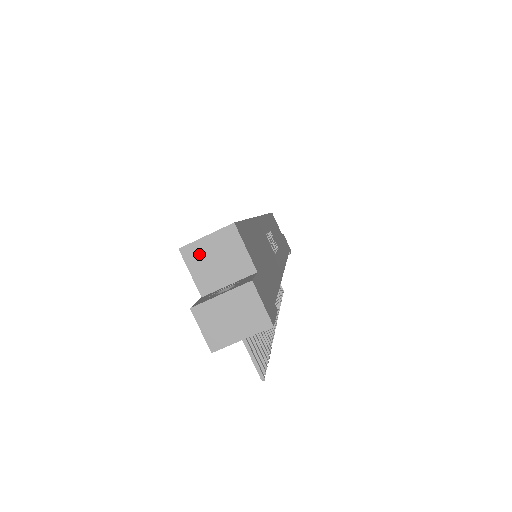
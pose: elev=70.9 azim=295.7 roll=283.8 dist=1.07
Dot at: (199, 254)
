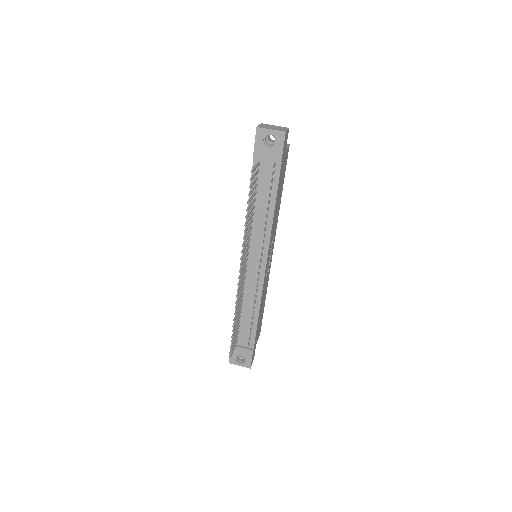
Dot at: occluded
